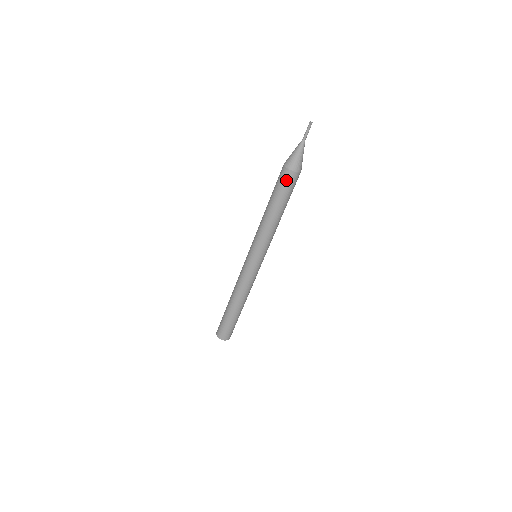
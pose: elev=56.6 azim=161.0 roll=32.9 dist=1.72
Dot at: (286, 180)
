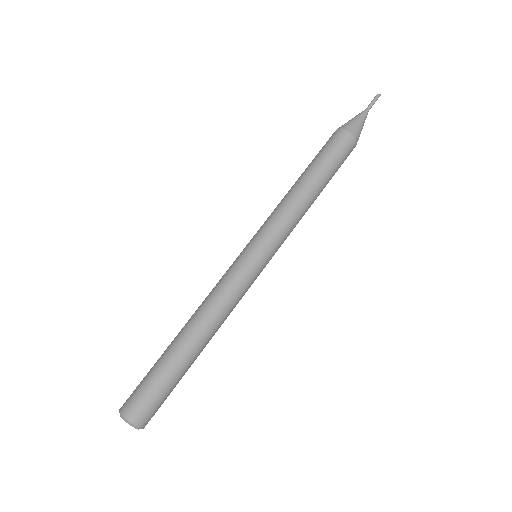
Dot at: (338, 142)
